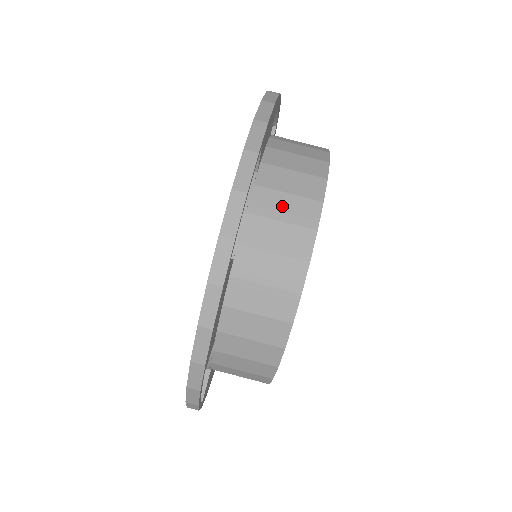
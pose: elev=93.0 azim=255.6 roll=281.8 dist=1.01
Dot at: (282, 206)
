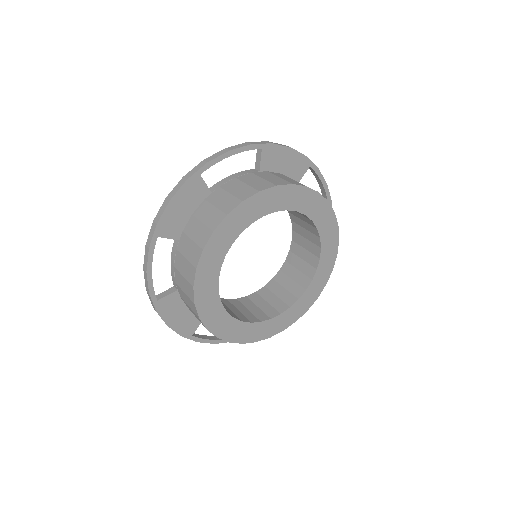
Dot at: (254, 181)
